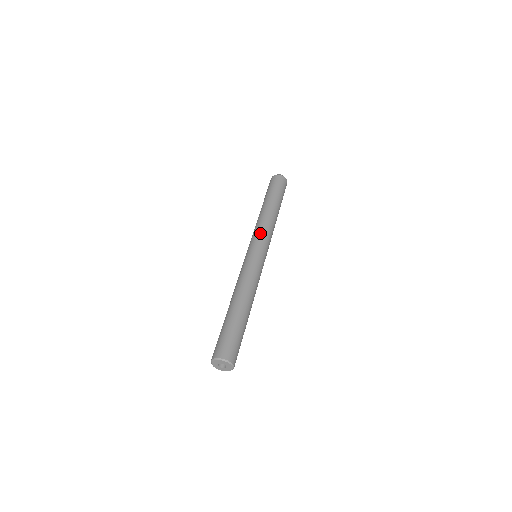
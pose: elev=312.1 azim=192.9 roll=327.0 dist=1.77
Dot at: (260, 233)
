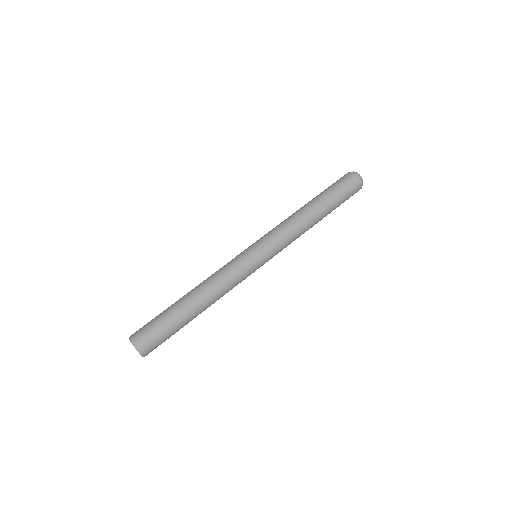
Dot at: (271, 232)
